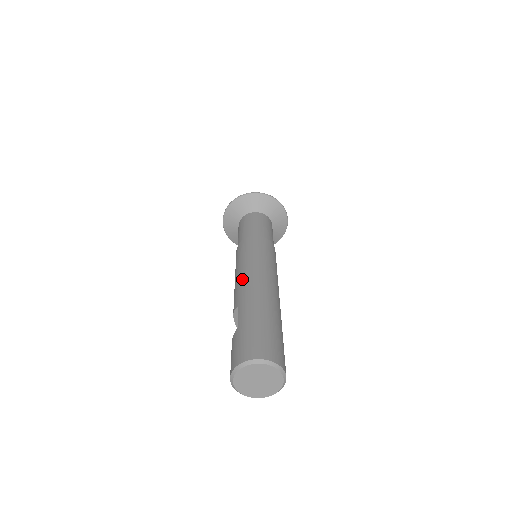
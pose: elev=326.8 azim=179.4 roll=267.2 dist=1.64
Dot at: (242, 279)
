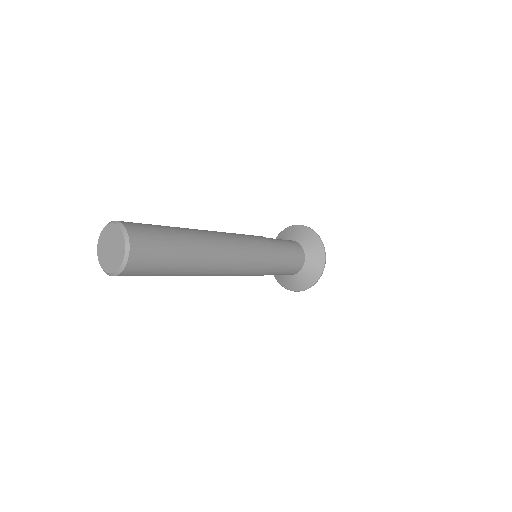
Dot at: occluded
